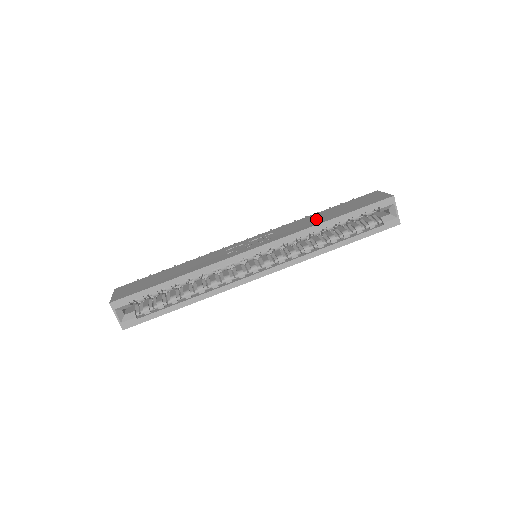
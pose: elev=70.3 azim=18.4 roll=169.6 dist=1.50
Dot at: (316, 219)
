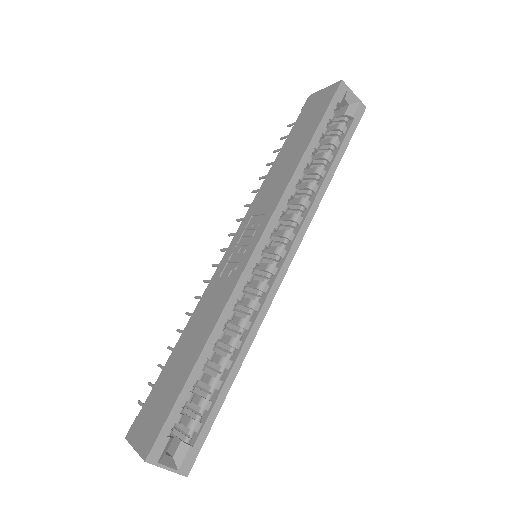
Dot at: (285, 165)
